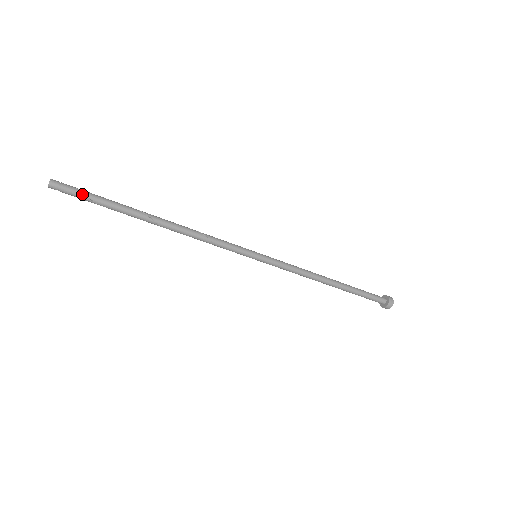
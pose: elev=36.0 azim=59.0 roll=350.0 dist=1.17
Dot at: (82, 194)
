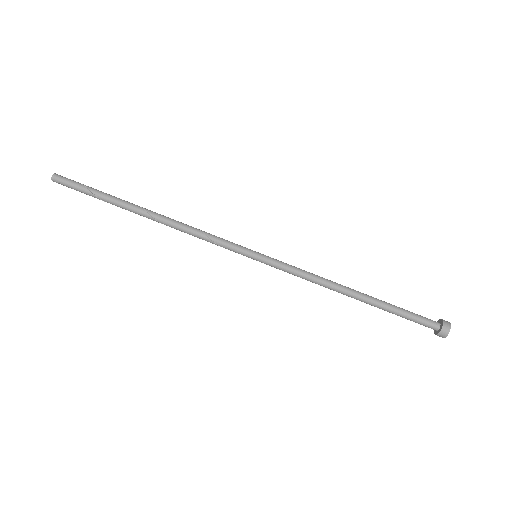
Dot at: (81, 184)
